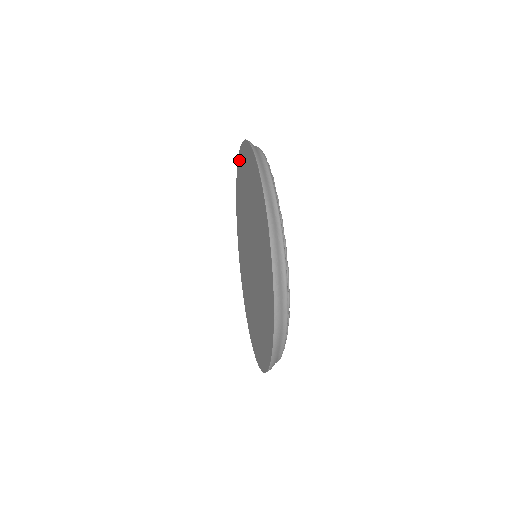
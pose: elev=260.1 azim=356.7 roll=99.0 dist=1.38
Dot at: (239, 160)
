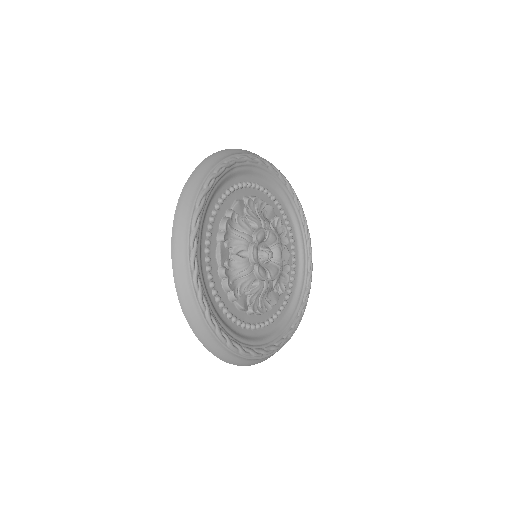
Dot at: occluded
